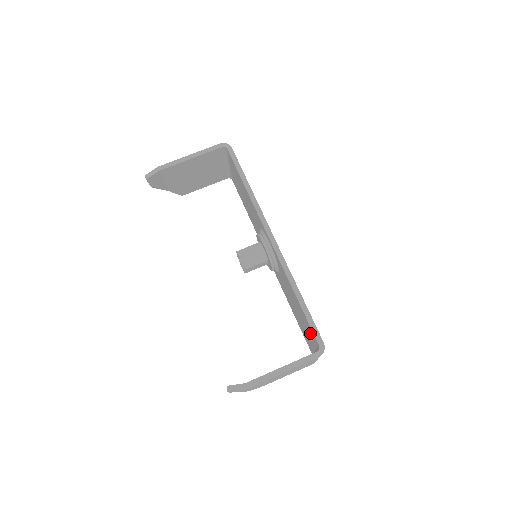
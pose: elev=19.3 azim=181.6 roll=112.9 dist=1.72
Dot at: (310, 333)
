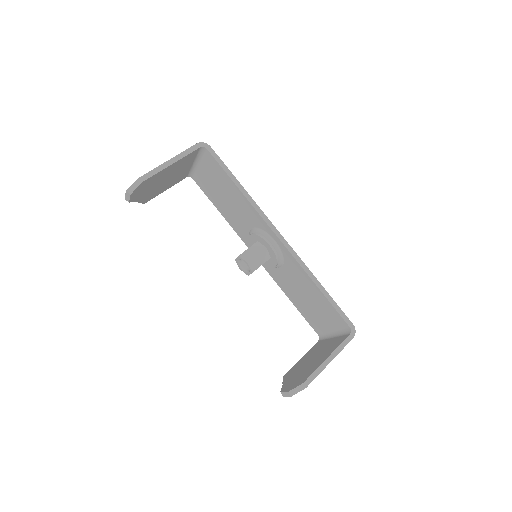
Dot at: (332, 318)
